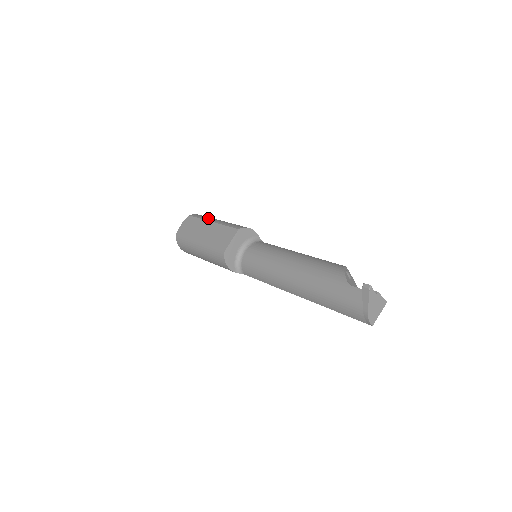
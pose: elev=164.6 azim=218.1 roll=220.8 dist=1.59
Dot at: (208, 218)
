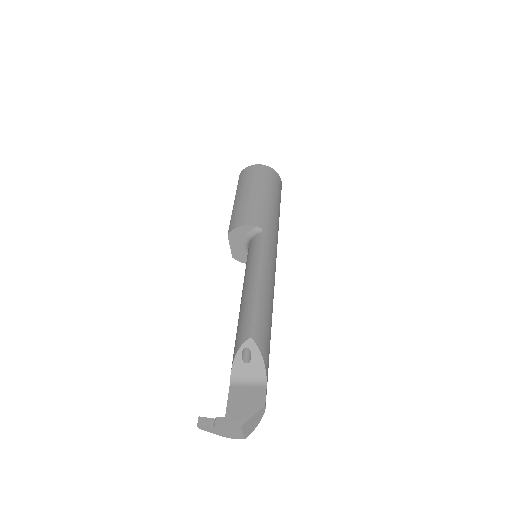
Dot at: (238, 189)
